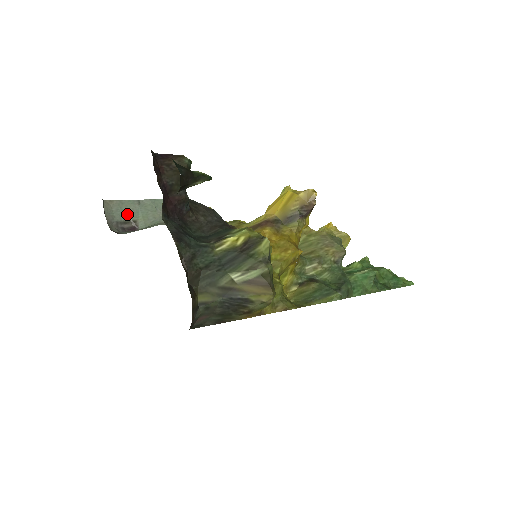
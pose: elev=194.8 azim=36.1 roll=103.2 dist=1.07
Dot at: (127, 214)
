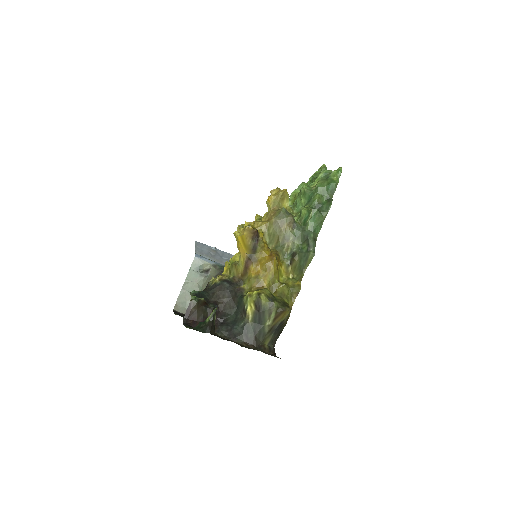
Dot at: (187, 300)
